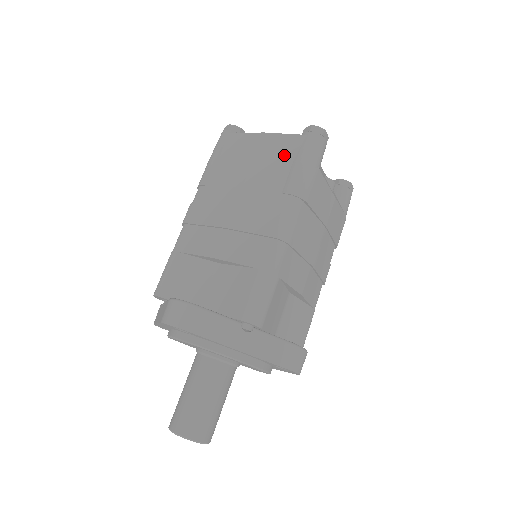
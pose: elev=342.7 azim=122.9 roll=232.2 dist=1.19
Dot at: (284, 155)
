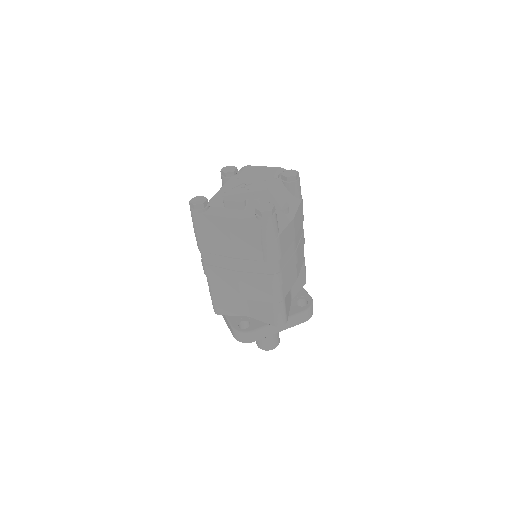
Dot at: (252, 235)
